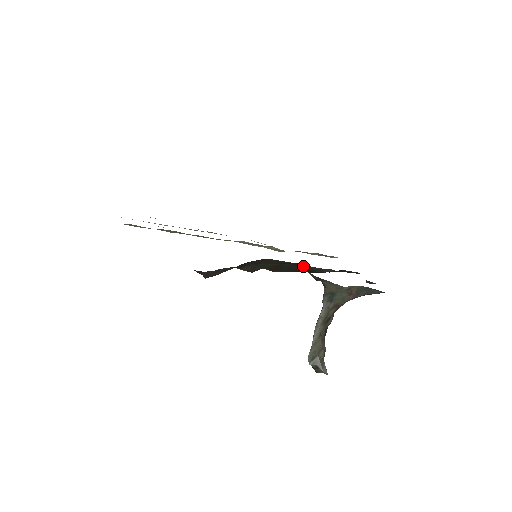
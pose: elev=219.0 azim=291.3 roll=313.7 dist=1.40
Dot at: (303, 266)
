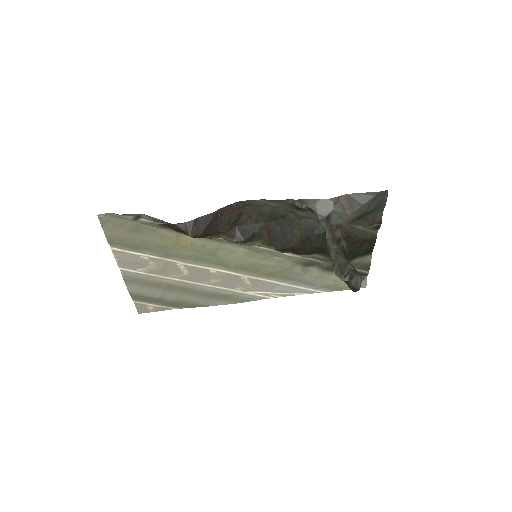
Dot at: (294, 224)
